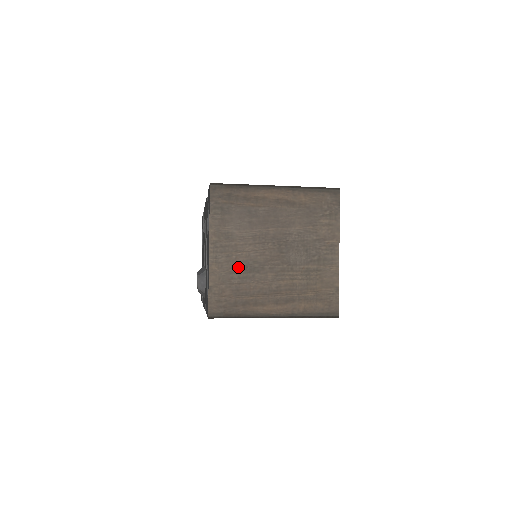
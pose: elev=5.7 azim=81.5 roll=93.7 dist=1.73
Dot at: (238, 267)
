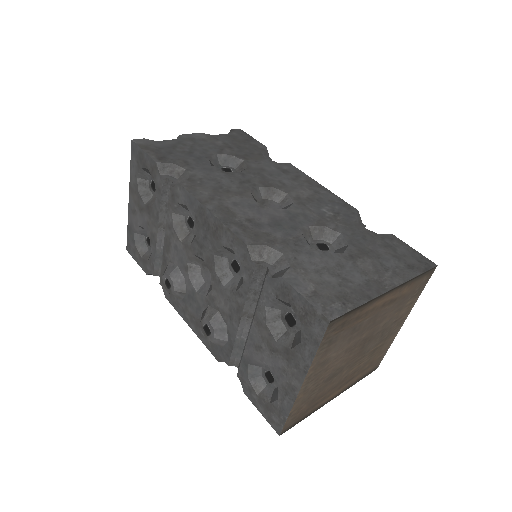
Dot at: (322, 382)
